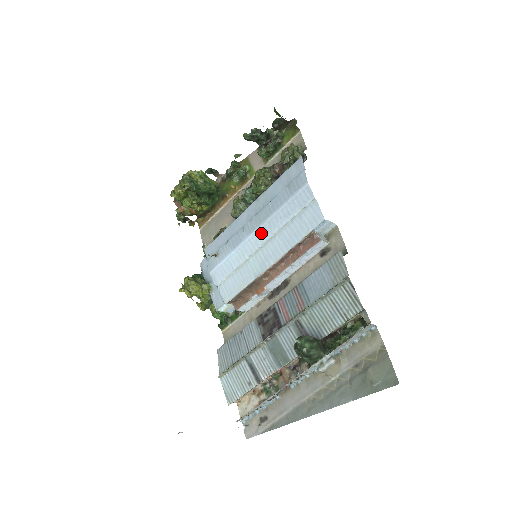
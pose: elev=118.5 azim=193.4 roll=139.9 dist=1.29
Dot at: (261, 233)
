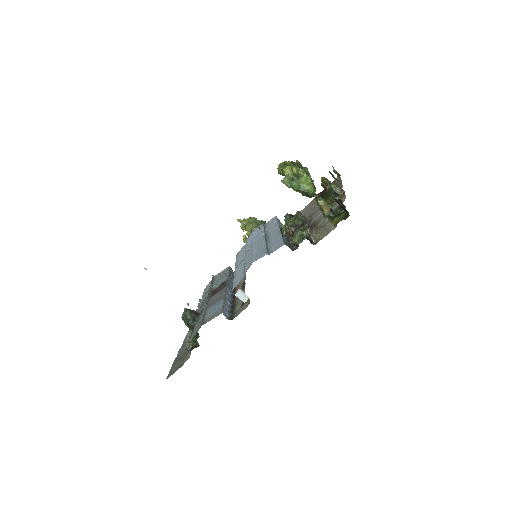
Dot at: (250, 250)
